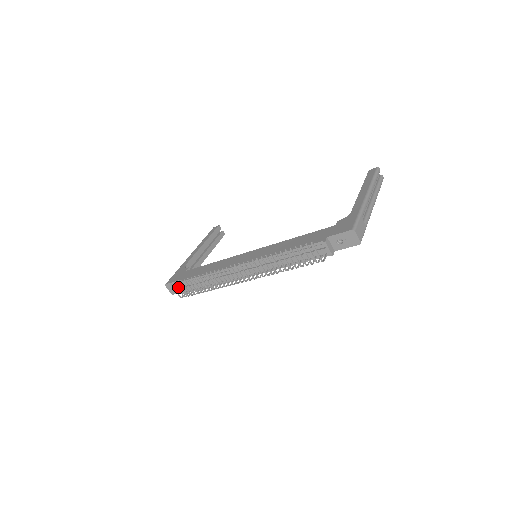
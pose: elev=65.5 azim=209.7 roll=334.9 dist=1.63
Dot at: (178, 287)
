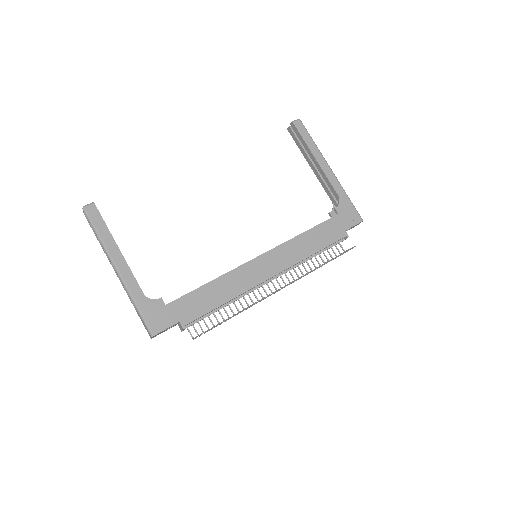
Dot at: occluded
